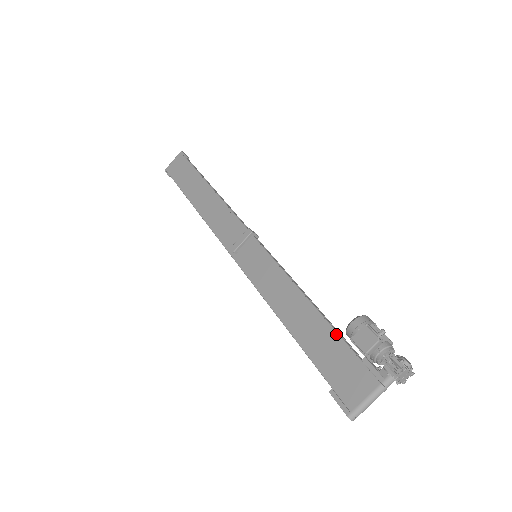
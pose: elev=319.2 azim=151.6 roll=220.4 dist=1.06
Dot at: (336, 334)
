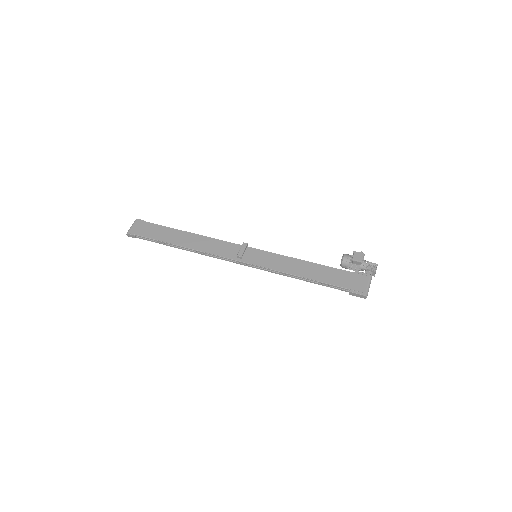
Dot at: (335, 268)
